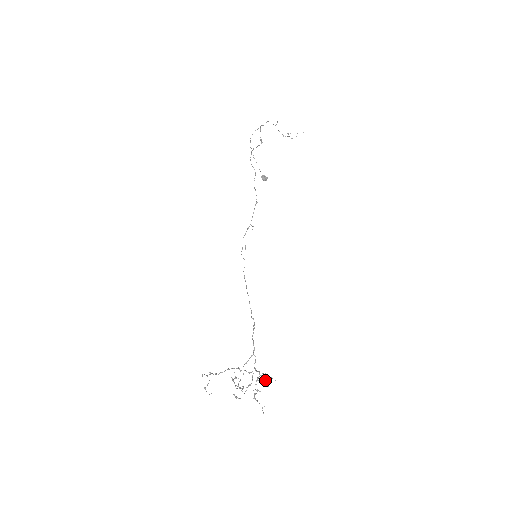
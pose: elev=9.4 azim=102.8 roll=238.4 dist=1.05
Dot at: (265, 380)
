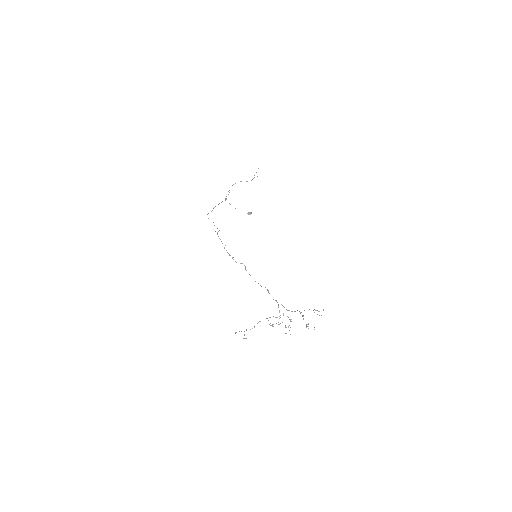
Dot at: occluded
